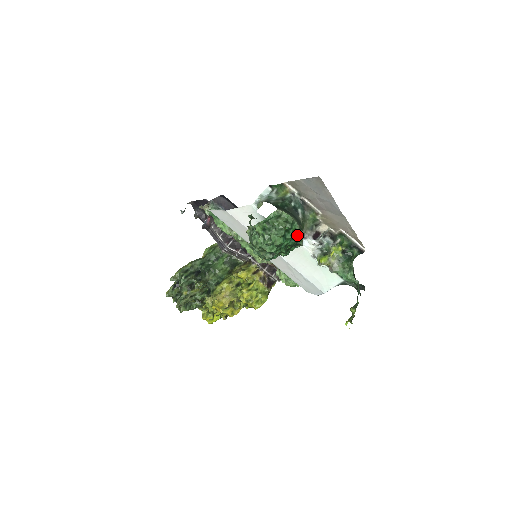
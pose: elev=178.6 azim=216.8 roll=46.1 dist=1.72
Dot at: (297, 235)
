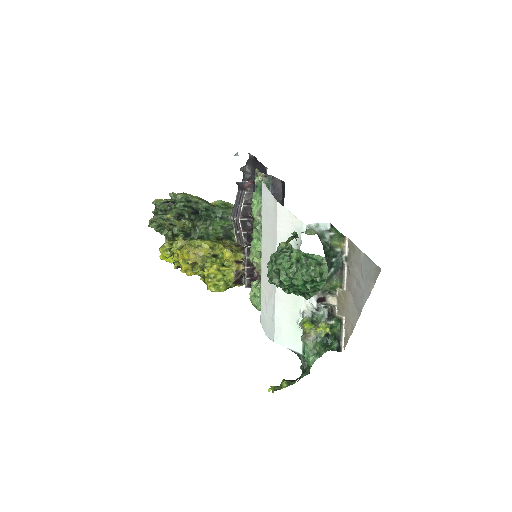
Dot at: (314, 290)
